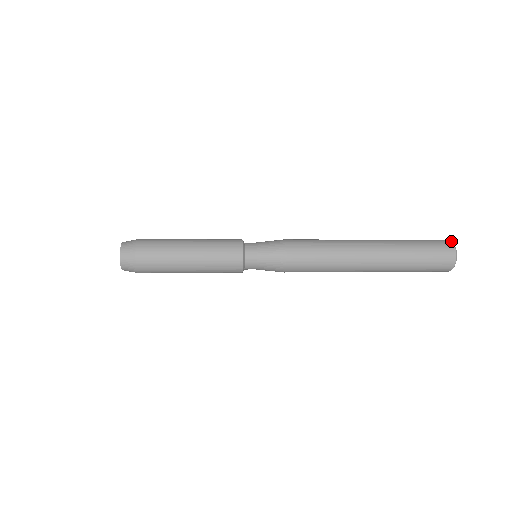
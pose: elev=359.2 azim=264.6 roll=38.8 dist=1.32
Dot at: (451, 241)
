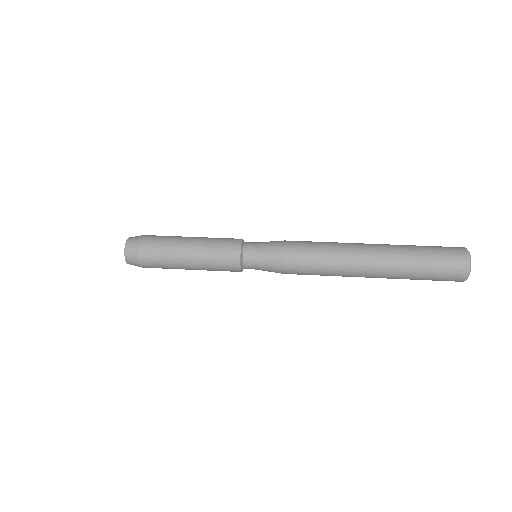
Dot at: (470, 263)
